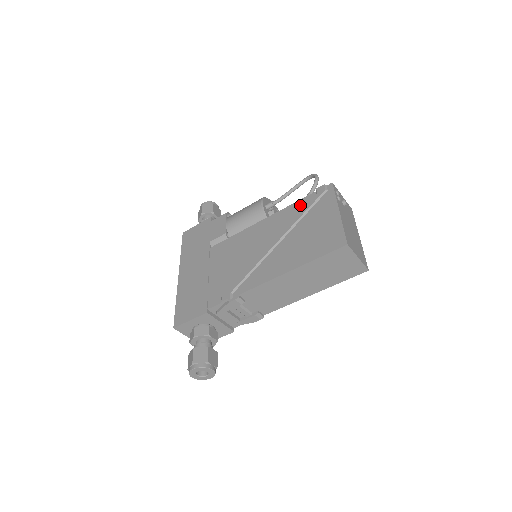
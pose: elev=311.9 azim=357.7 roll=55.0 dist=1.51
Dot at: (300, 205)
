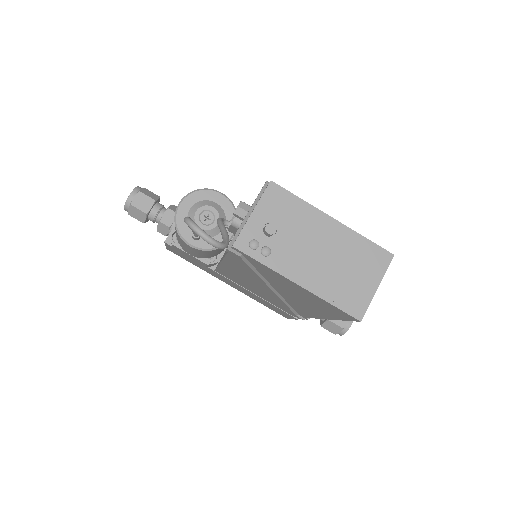
Dot at: (237, 262)
